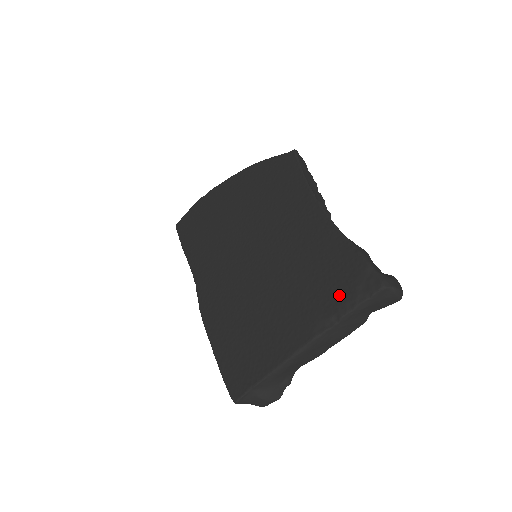
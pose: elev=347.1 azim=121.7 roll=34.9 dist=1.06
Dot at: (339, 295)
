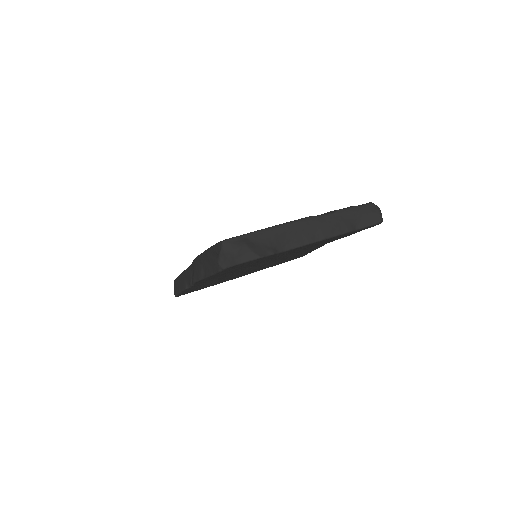
Dot at: occluded
